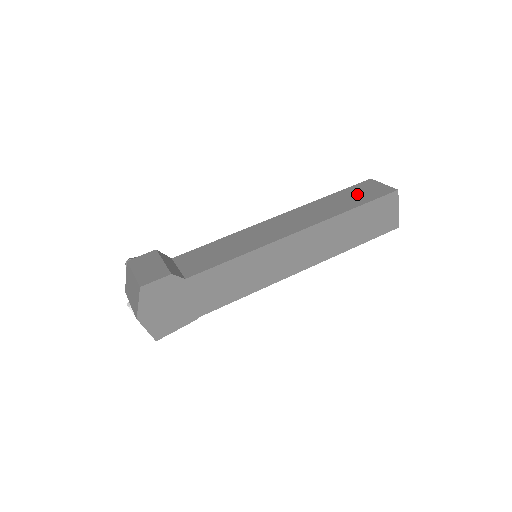
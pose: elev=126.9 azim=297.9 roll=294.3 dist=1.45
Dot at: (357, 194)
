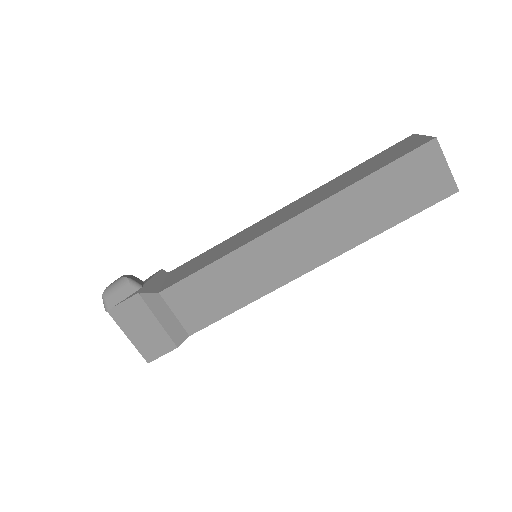
Dot at: (404, 188)
